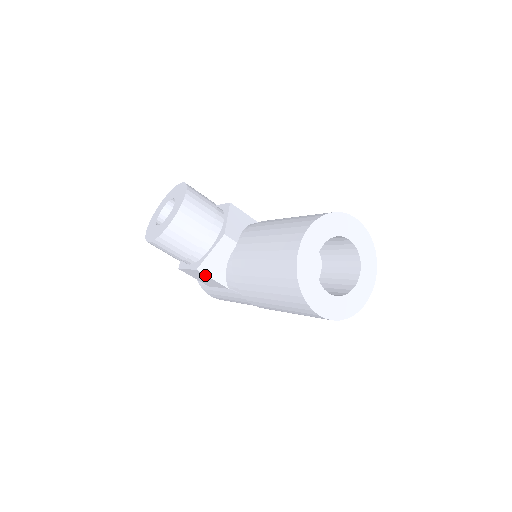
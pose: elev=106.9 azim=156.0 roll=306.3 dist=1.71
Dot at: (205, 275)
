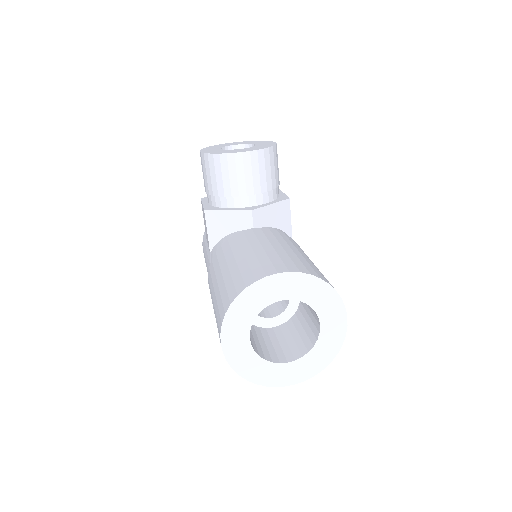
Dot at: (206, 222)
